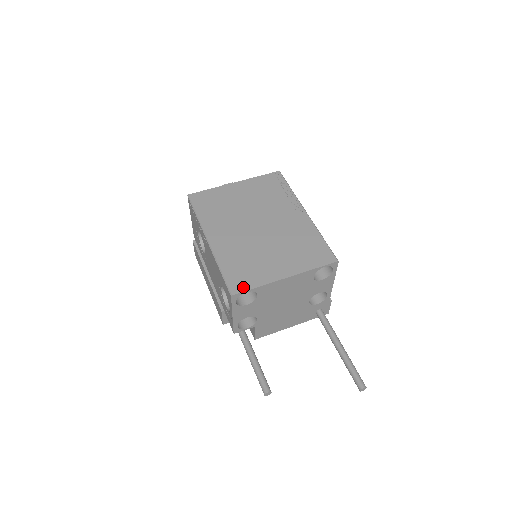
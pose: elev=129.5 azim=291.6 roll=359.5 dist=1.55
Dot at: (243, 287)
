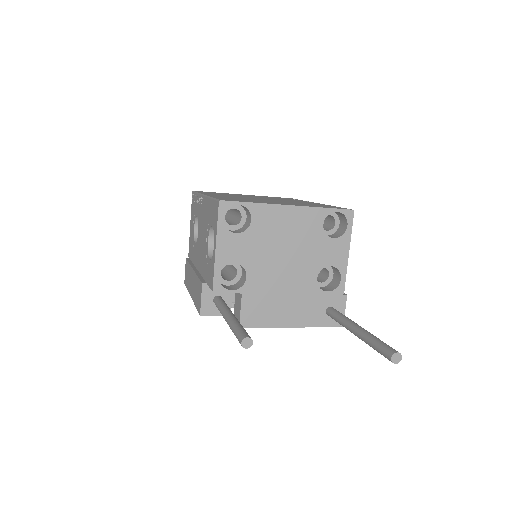
Dot at: (235, 200)
